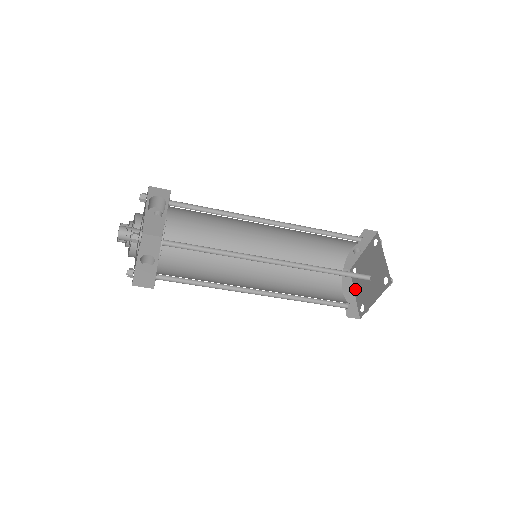
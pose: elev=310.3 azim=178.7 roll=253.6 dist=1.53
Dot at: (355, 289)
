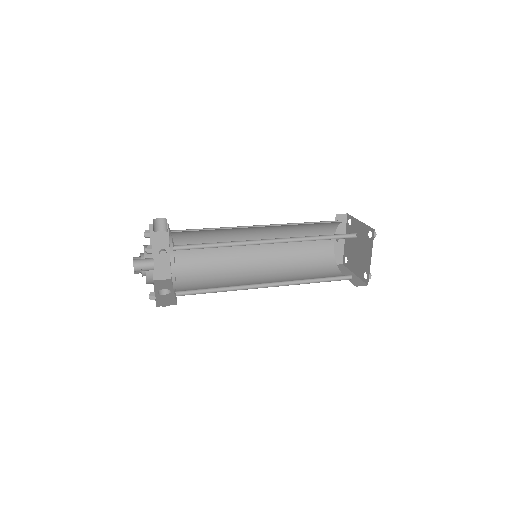
Dot at: (353, 271)
